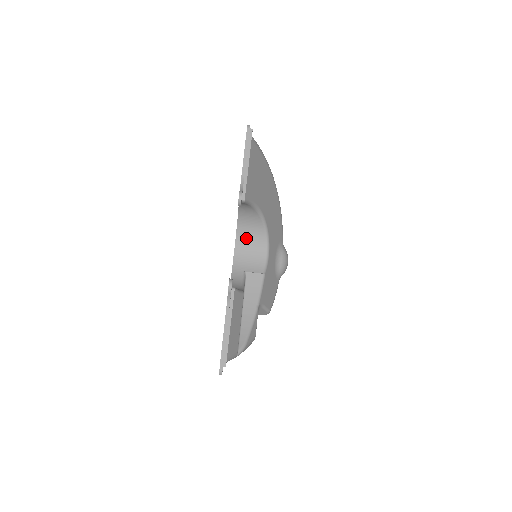
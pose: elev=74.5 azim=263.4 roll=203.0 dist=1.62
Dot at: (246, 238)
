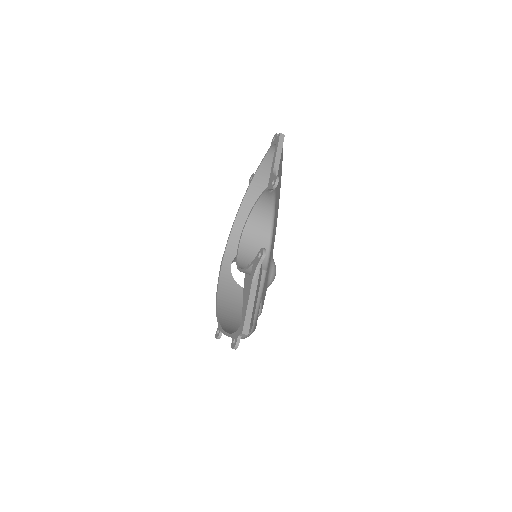
Dot at: (252, 235)
